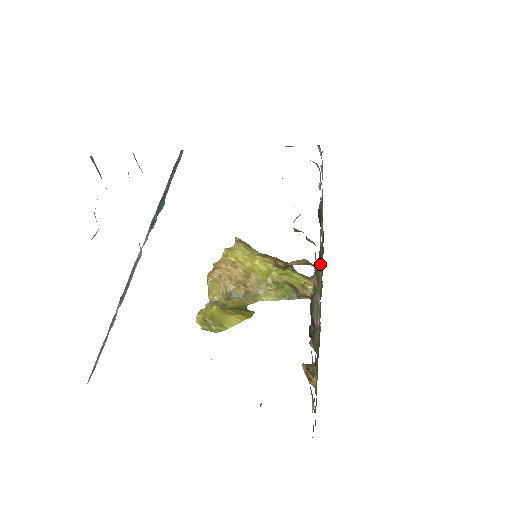
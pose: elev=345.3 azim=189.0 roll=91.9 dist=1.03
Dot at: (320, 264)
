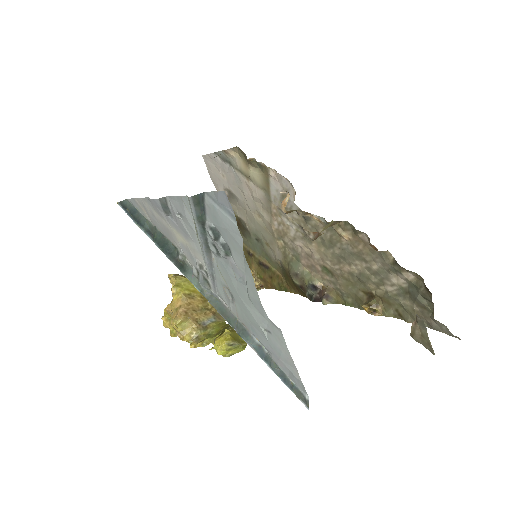
Dot at: (292, 240)
